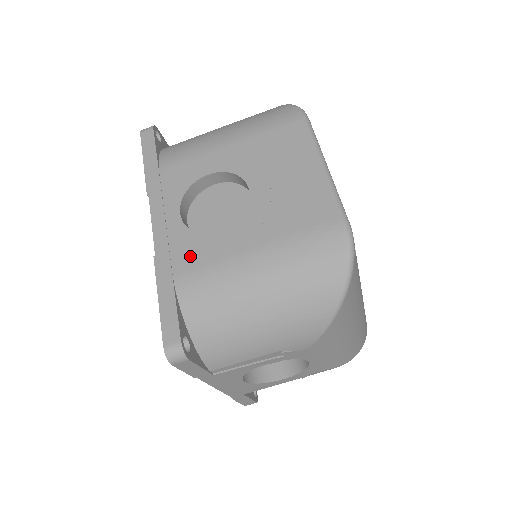
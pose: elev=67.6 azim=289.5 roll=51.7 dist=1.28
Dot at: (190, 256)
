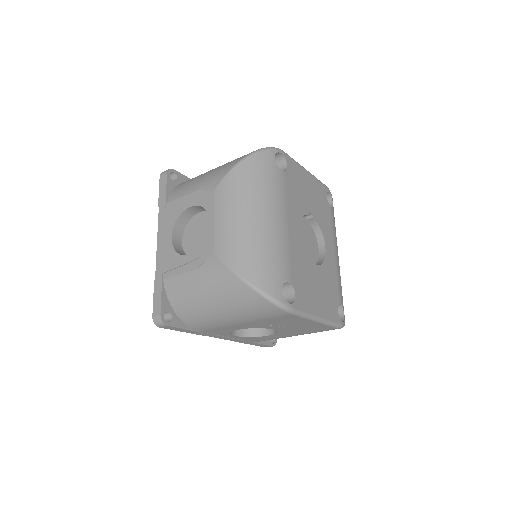
Dot at: (256, 340)
